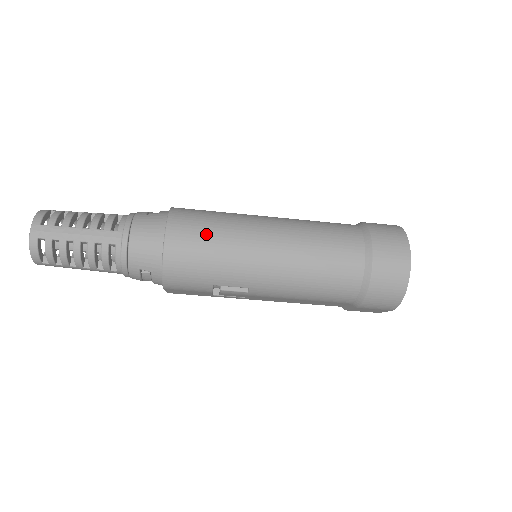
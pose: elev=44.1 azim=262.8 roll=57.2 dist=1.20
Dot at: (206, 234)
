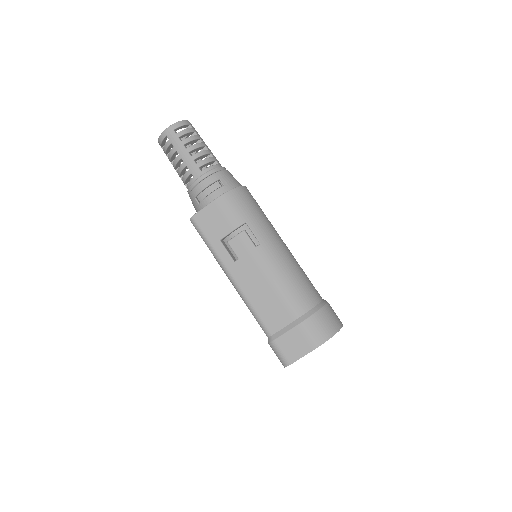
Dot at: occluded
